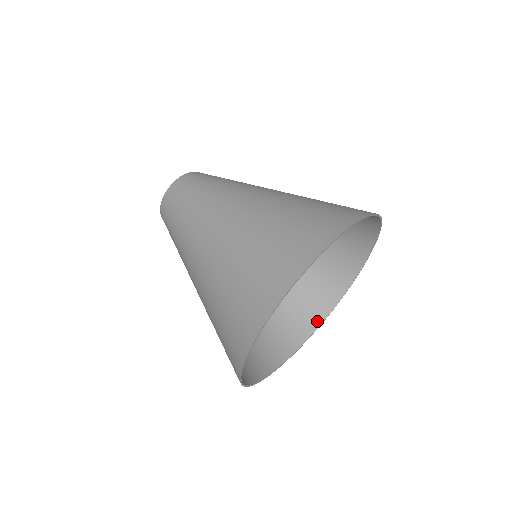
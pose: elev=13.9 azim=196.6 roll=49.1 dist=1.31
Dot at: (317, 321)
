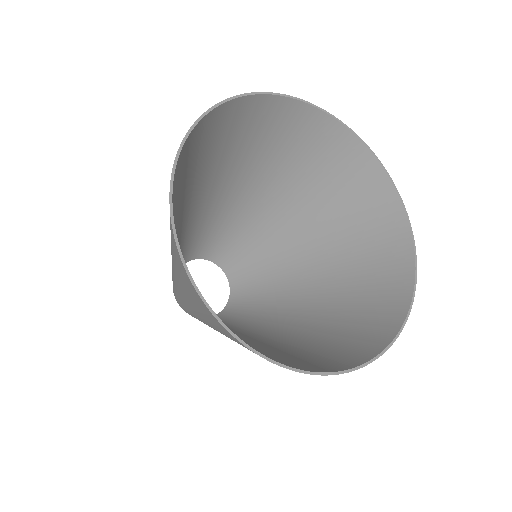
Dot at: (393, 328)
